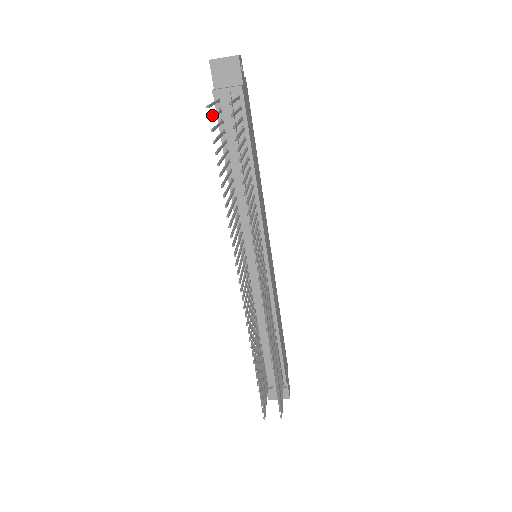
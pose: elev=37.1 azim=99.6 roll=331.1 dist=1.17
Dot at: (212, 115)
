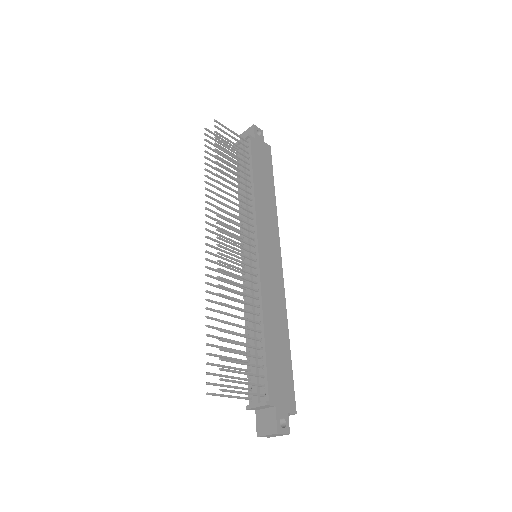
Dot at: (215, 140)
